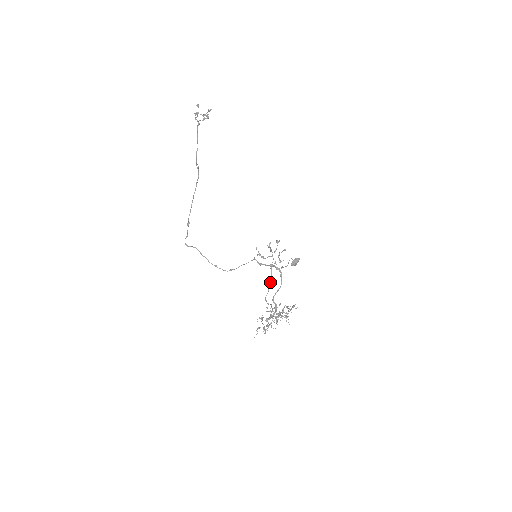
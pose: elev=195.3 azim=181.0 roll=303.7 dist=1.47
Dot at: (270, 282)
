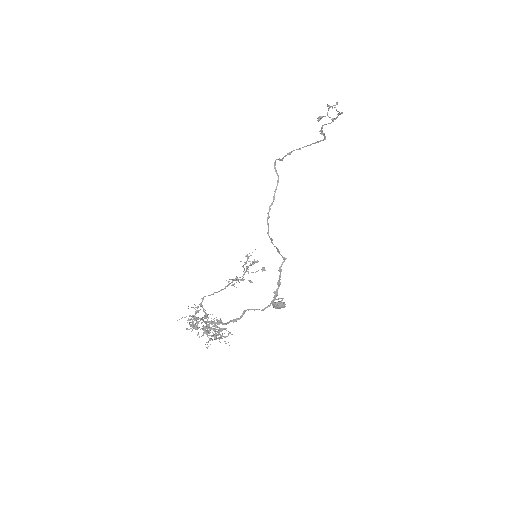
Dot at: (221, 290)
